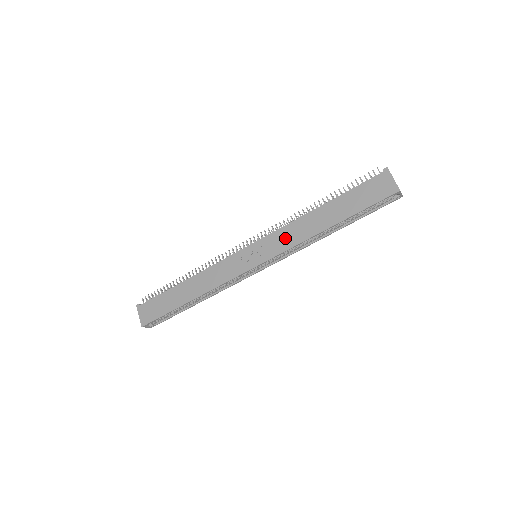
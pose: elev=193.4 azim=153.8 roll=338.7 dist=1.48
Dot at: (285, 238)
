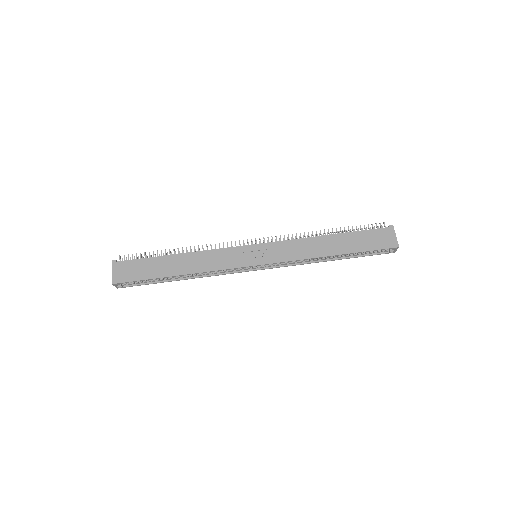
Dot at: (291, 250)
